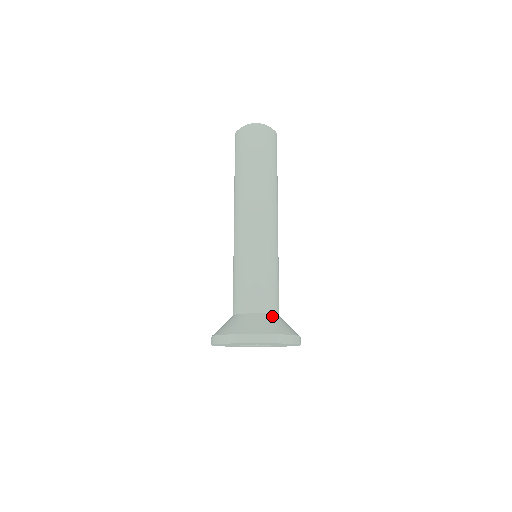
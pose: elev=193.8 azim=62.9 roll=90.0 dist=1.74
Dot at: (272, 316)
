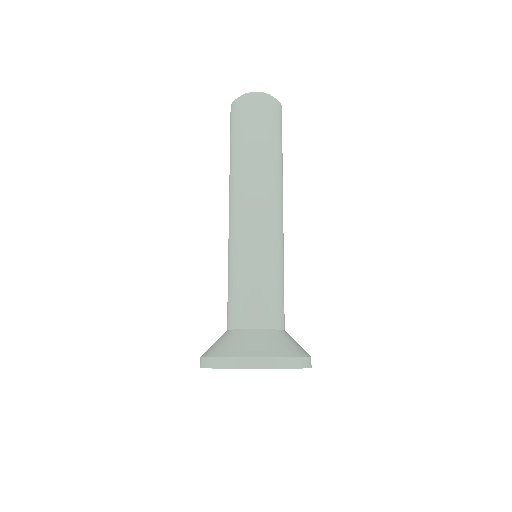
Dot at: (285, 333)
